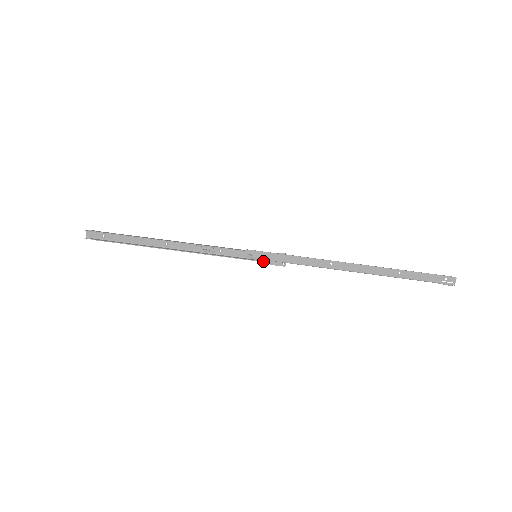
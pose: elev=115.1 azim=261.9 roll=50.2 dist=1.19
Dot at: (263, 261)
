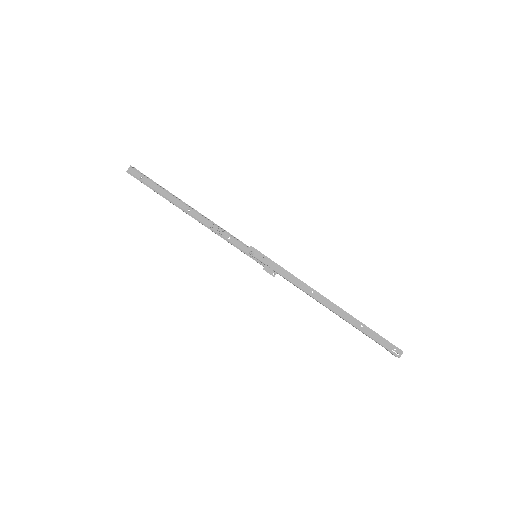
Dot at: (260, 263)
